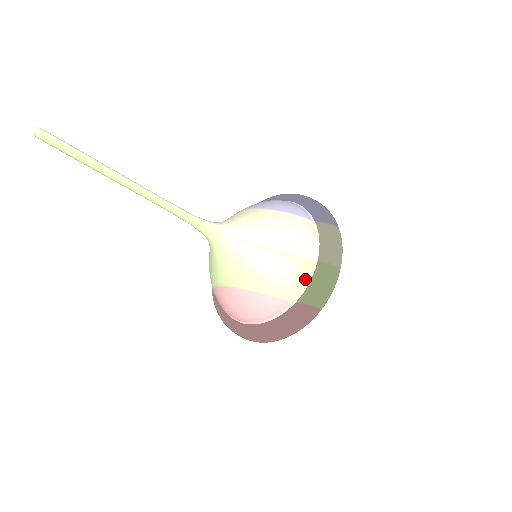
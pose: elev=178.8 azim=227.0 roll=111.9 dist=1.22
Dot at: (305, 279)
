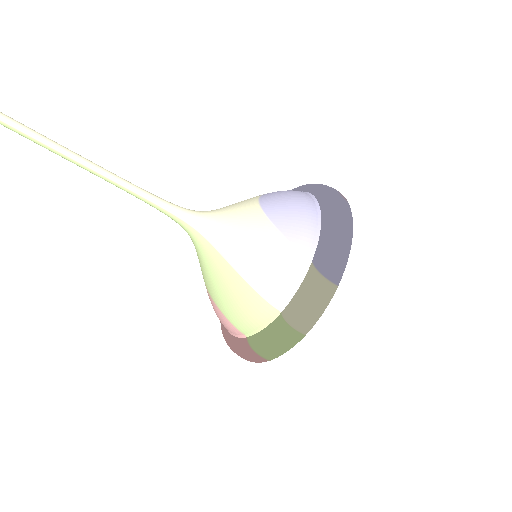
Dot at: (259, 323)
